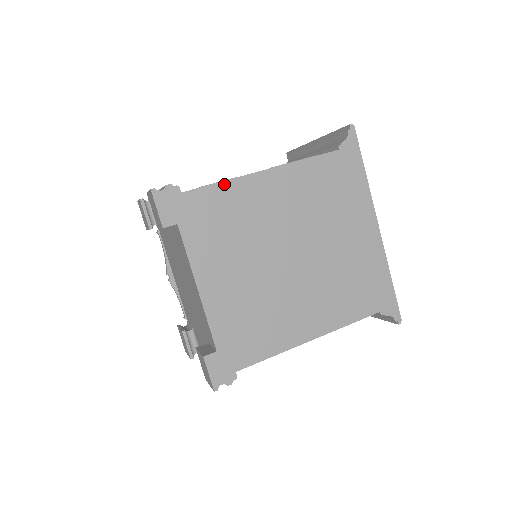
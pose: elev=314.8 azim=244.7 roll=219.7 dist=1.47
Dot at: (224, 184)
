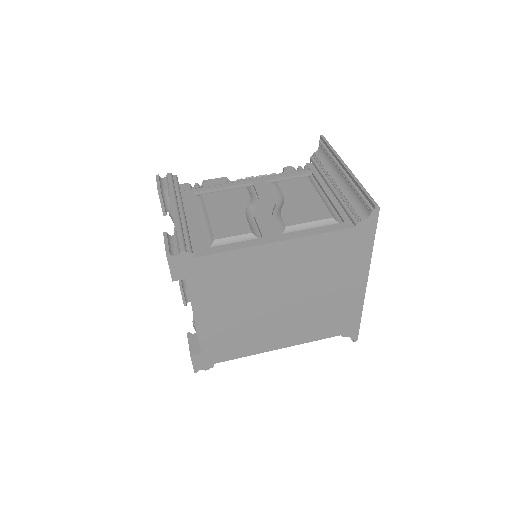
Dot at: (235, 252)
